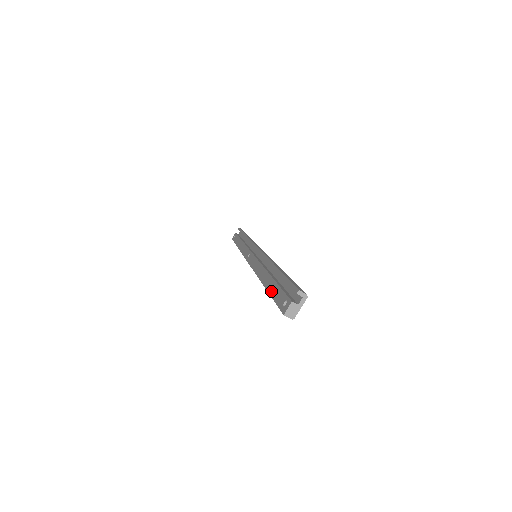
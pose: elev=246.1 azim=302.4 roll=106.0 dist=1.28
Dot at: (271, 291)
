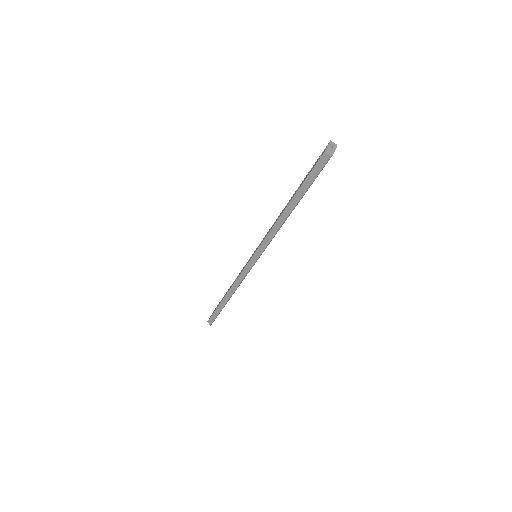
Dot at: (299, 188)
